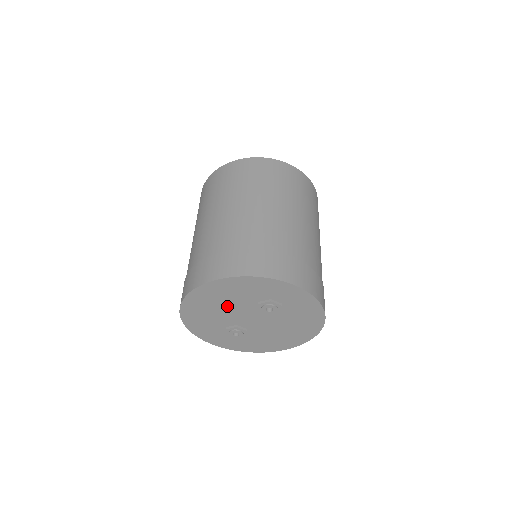
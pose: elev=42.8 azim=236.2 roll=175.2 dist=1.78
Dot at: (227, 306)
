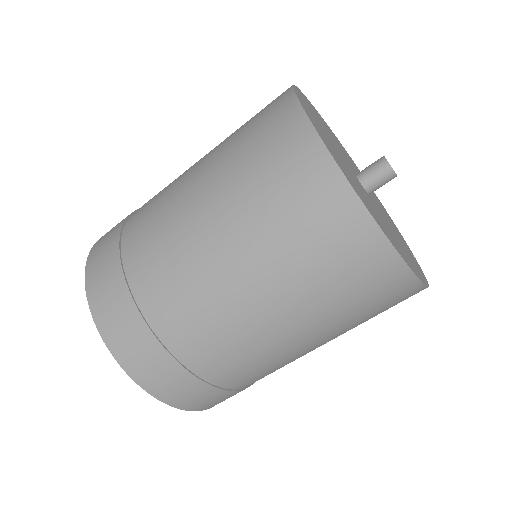
Dot at: occluded
